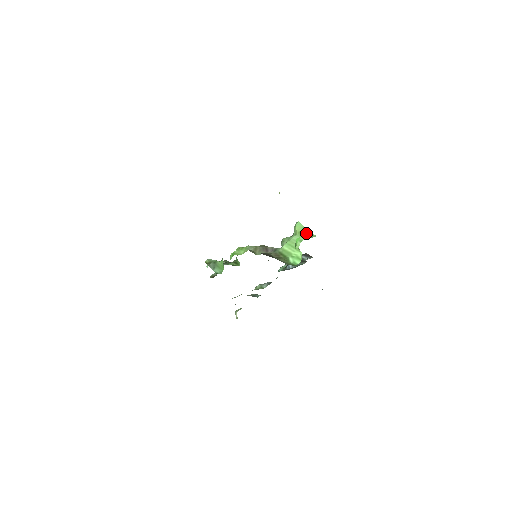
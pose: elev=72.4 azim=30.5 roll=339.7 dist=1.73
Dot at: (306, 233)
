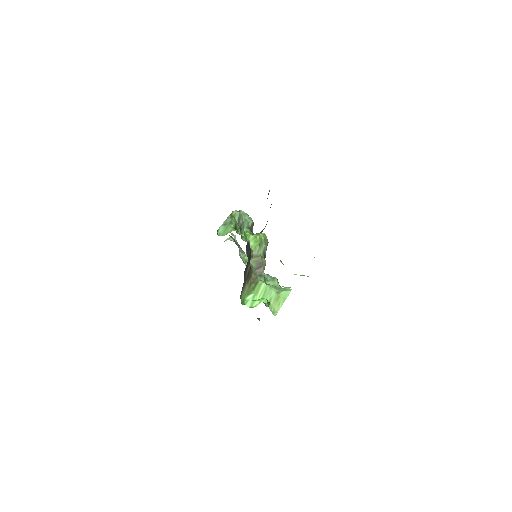
Dot at: (279, 304)
